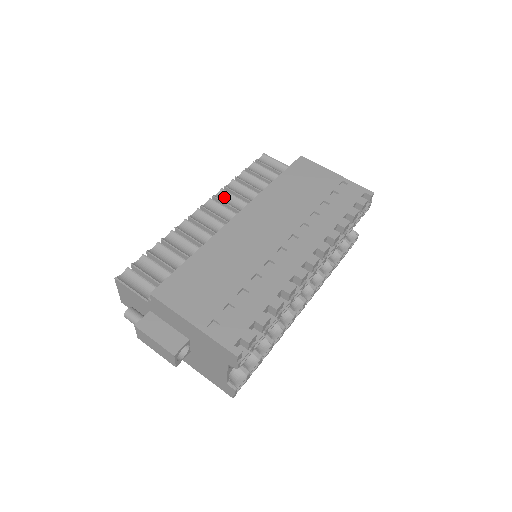
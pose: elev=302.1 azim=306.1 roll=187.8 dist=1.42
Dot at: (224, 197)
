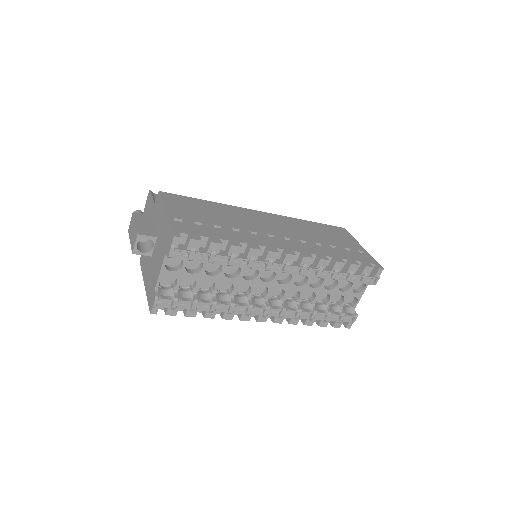
Dot at: occluded
